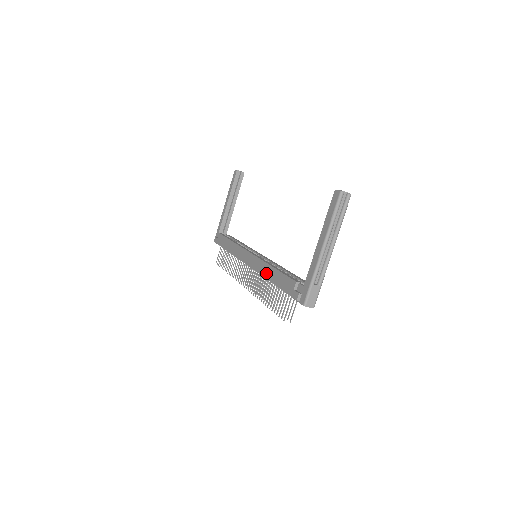
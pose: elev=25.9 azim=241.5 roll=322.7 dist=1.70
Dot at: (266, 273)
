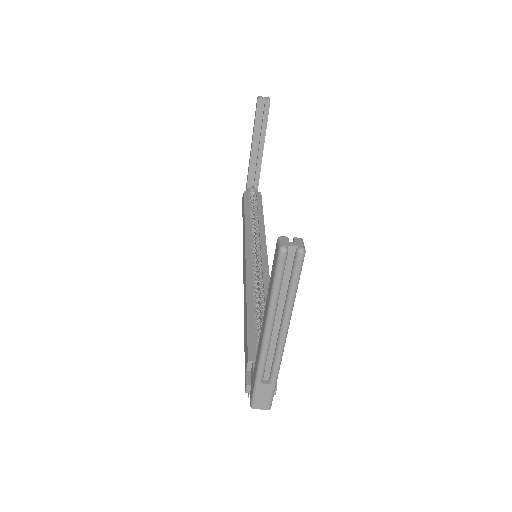
Dot at: (244, 305)
